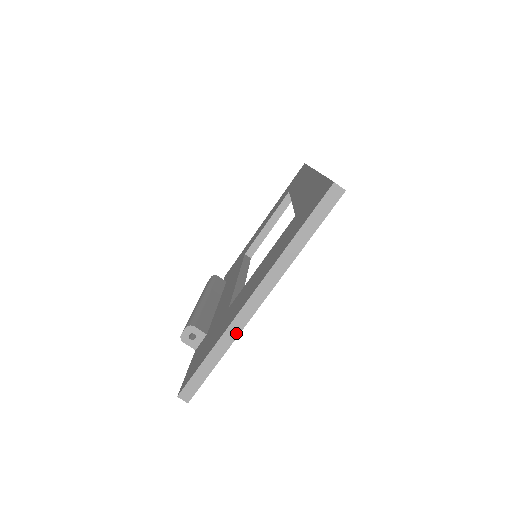
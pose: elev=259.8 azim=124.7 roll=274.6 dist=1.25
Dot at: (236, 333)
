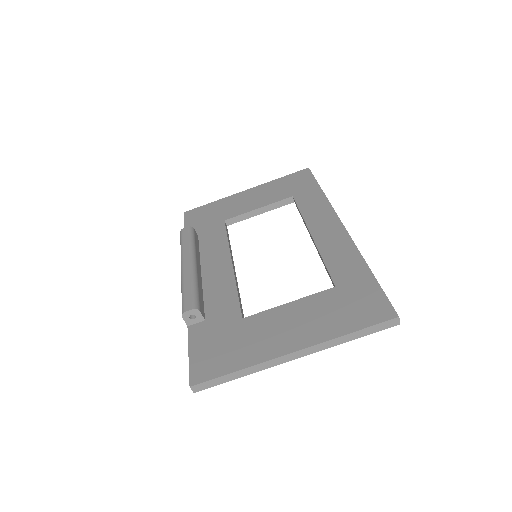
Dot at: (265, 368)
